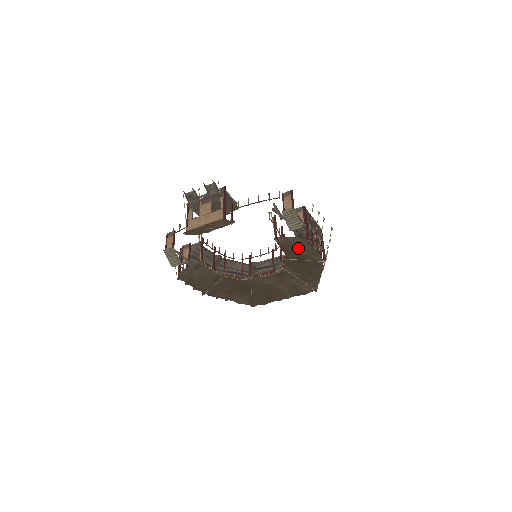
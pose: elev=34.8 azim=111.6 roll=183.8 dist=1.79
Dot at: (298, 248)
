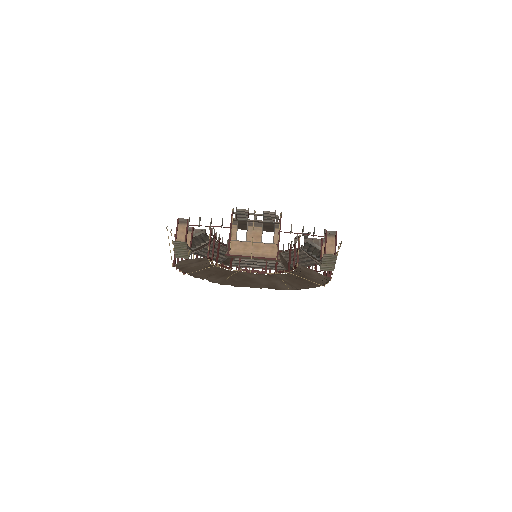
Dot at: (312, 276)
